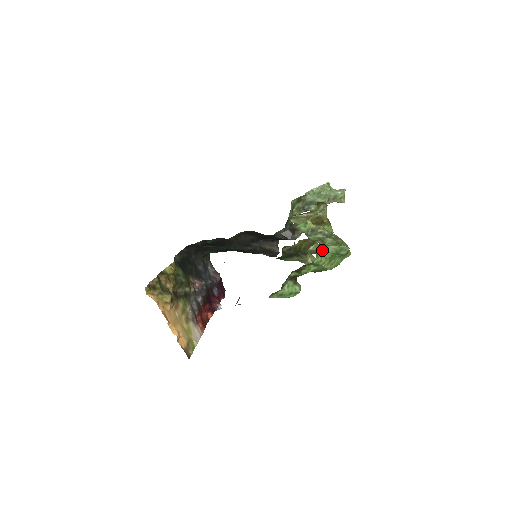
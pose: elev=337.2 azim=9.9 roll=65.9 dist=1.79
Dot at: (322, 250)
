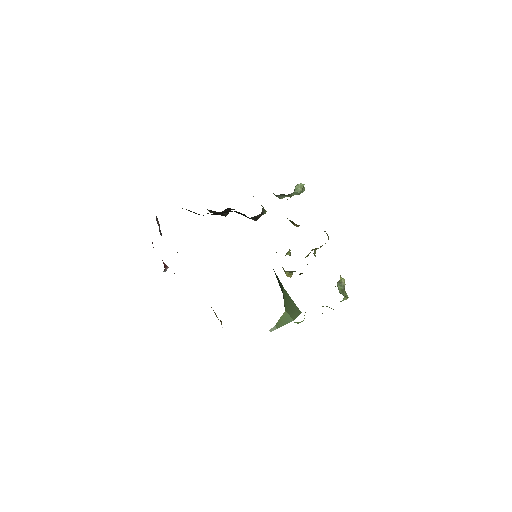
Dot at: occluded
